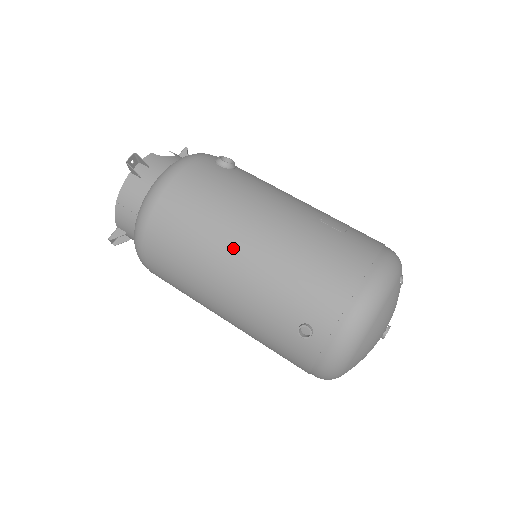
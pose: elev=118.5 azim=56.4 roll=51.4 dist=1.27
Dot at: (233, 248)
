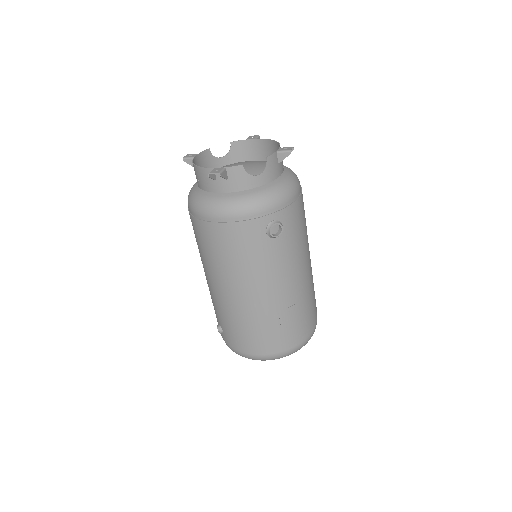
Dot at: (219, 282)
